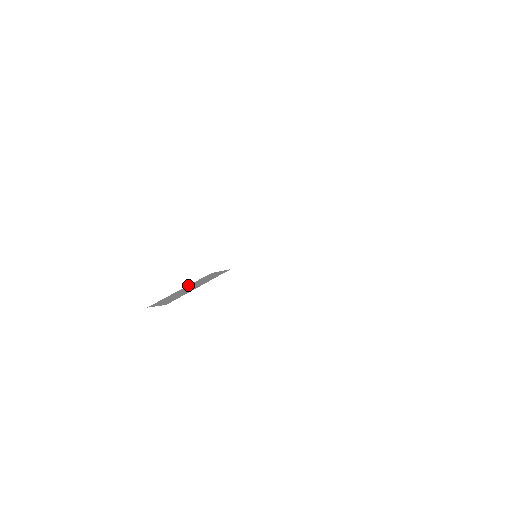
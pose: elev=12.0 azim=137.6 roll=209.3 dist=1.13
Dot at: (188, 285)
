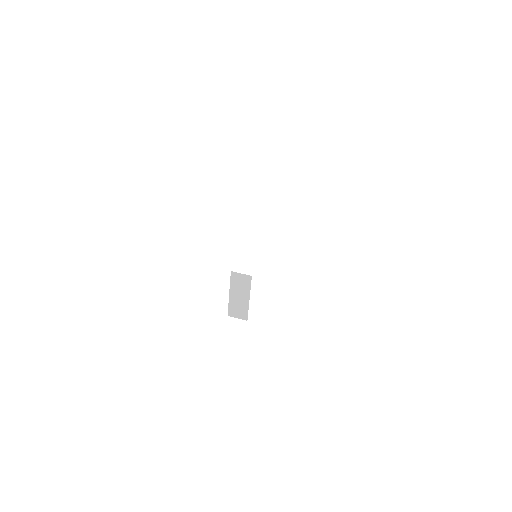
Dot at: (230, 290)
